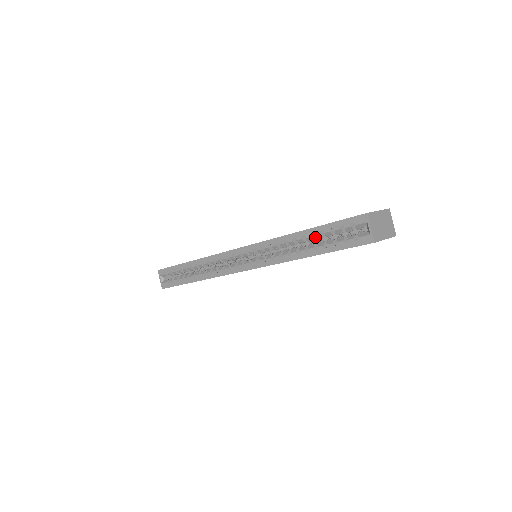
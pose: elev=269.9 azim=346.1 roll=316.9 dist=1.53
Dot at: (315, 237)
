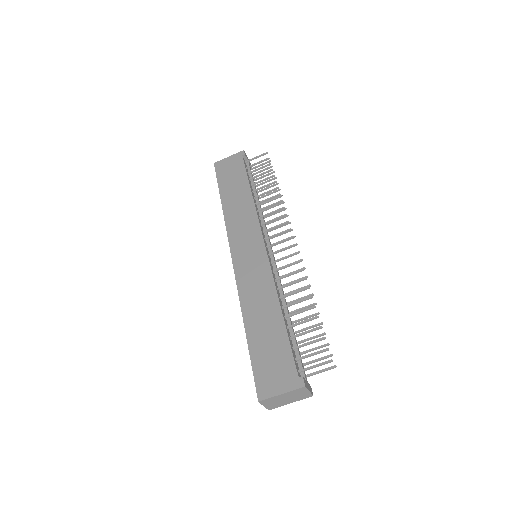
Dot at: occluded
